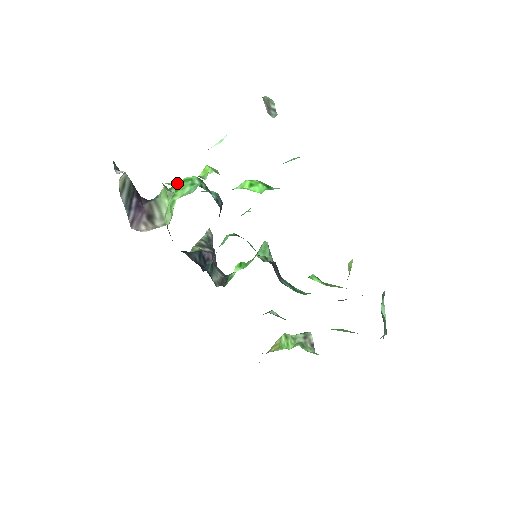
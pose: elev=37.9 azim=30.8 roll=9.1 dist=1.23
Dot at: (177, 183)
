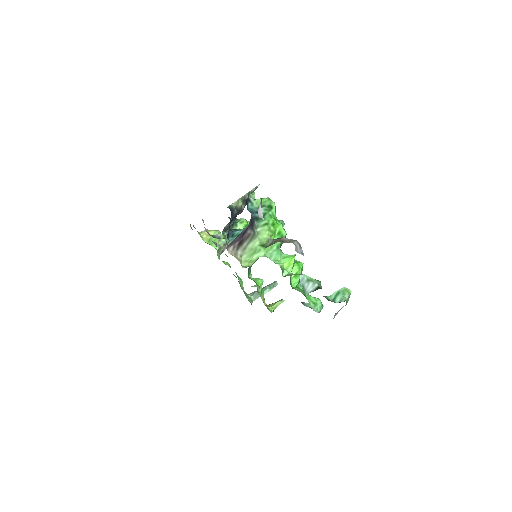
Dot at: (275, 233)
